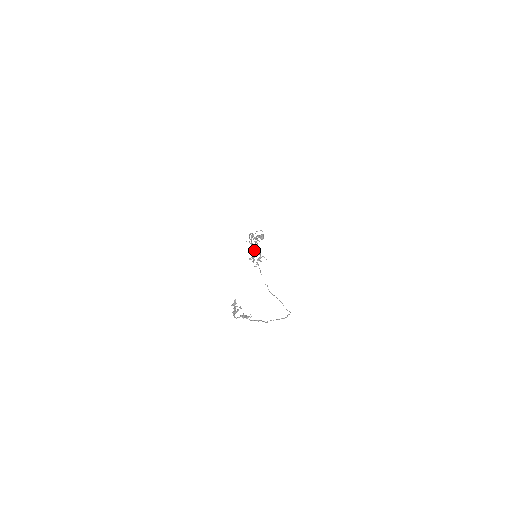
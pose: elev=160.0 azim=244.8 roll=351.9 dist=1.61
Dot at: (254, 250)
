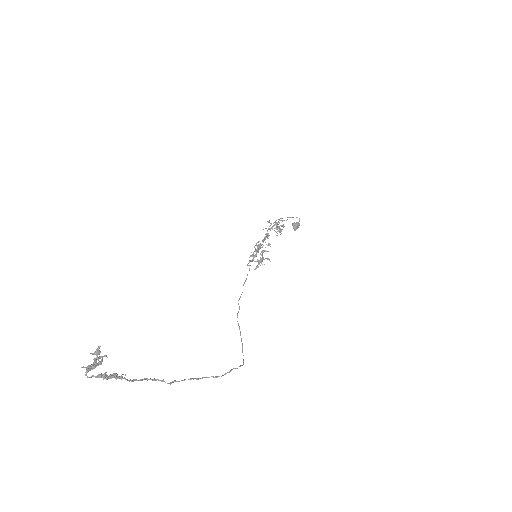
Dot at: occluded
